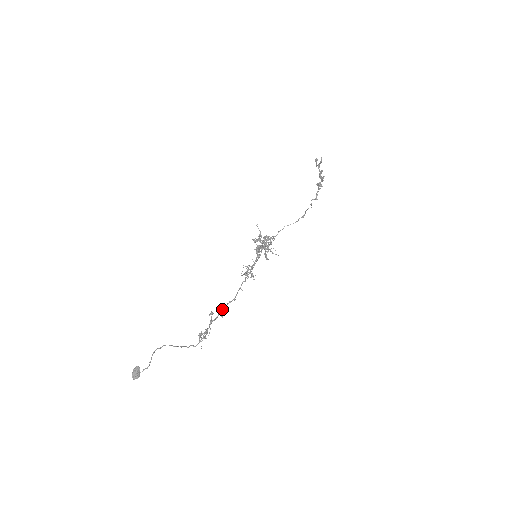
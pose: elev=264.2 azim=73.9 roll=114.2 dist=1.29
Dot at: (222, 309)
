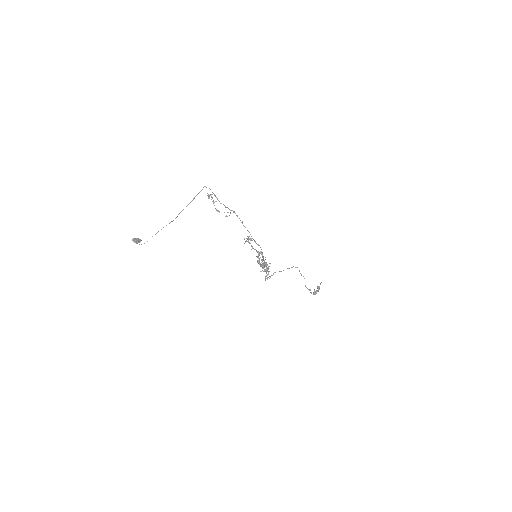
Dot at: (226, 216)
